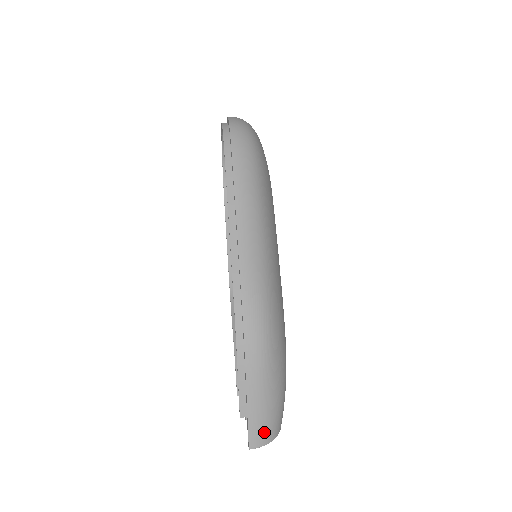
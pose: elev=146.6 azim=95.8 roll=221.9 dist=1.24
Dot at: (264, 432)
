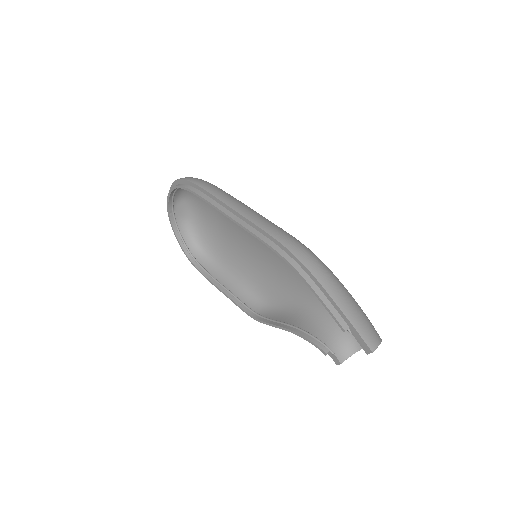
Dot at: (370, 332)
